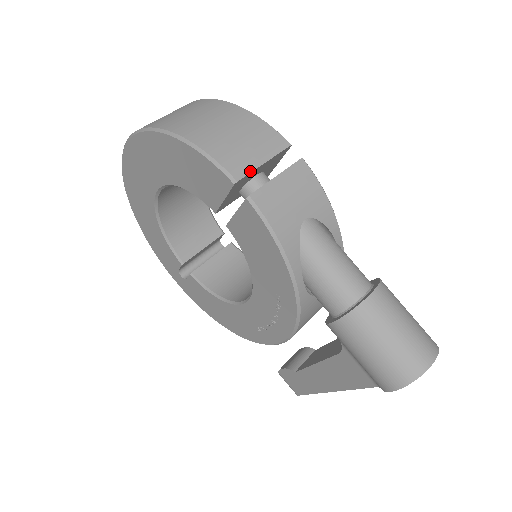
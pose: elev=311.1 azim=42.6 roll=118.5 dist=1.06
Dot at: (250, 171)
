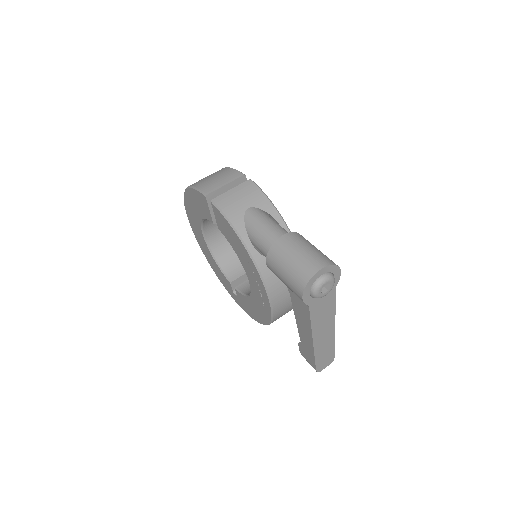
Dot at: (216, 190)
